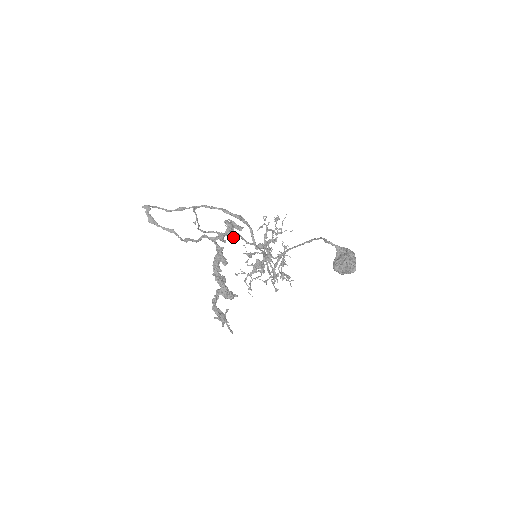
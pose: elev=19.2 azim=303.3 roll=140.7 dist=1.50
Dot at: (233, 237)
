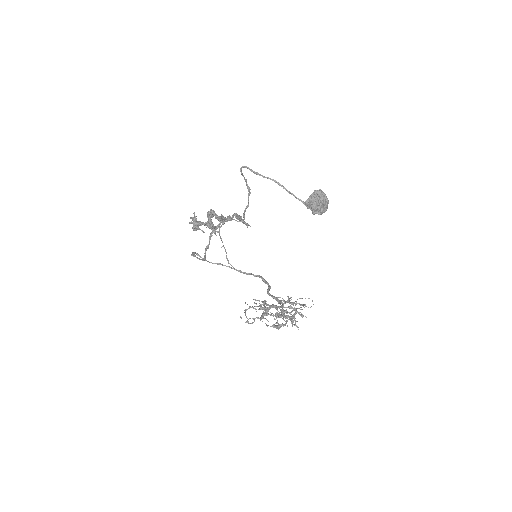
Dot at: (238, 217)
